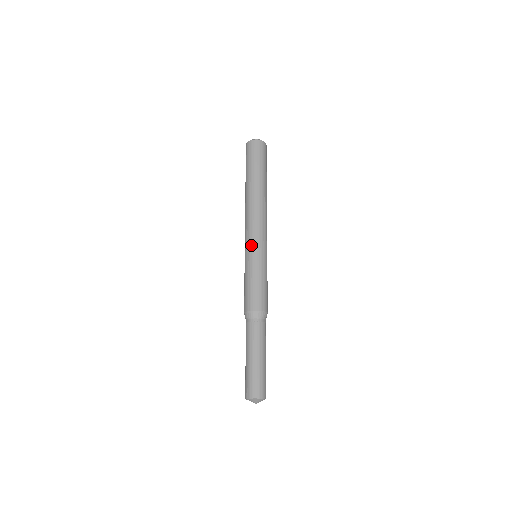
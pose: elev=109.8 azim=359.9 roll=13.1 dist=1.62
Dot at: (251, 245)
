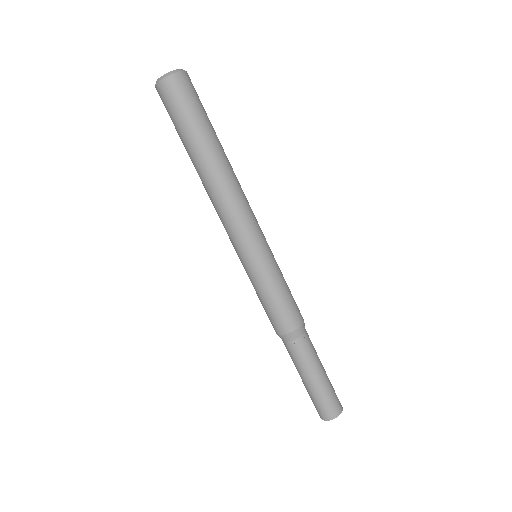
Dot at: (260, 245)
